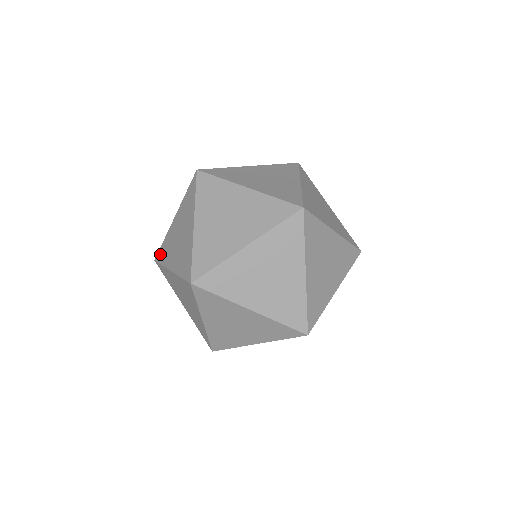
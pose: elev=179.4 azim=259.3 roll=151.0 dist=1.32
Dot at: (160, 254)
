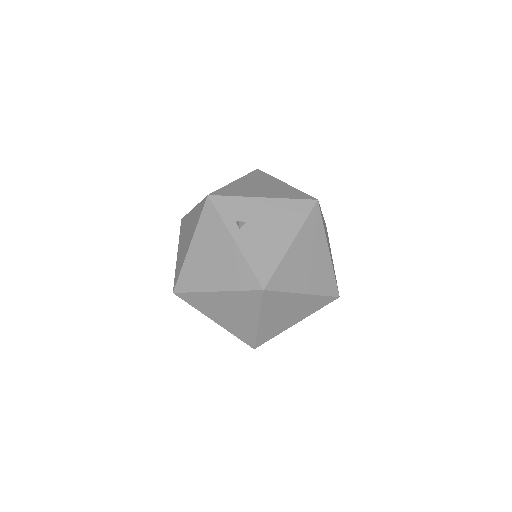
Dot at: (182, 284)
